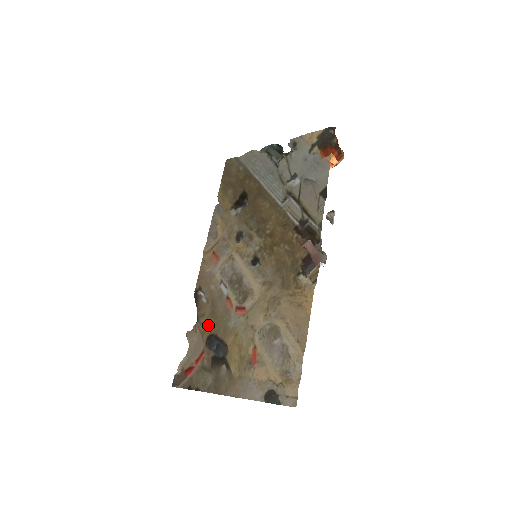
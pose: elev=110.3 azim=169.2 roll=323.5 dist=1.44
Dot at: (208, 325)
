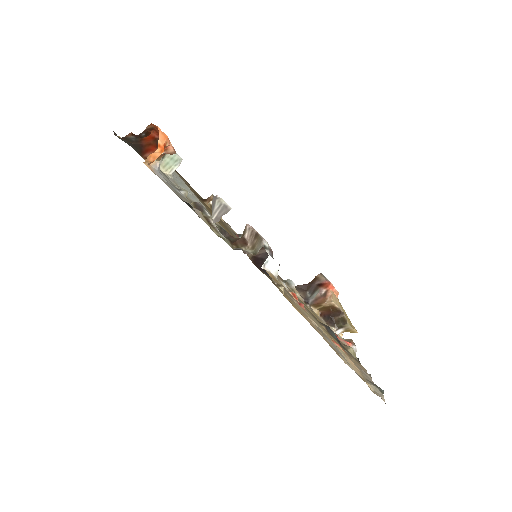
Dot at: (311, 313)
